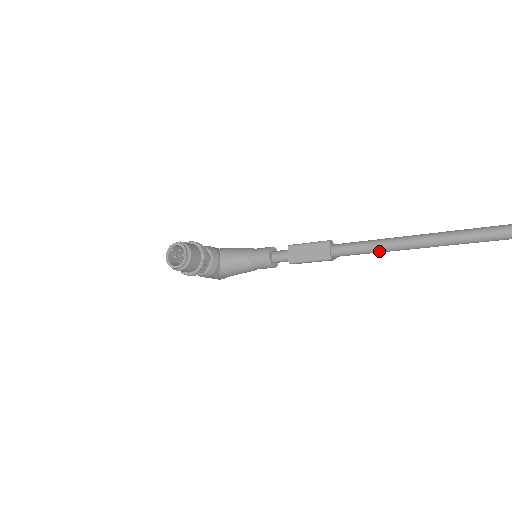
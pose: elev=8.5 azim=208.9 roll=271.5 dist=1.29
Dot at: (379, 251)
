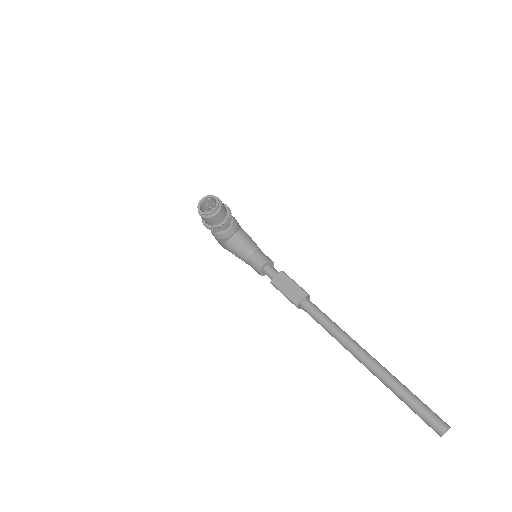
Dot at: (330, 332)
